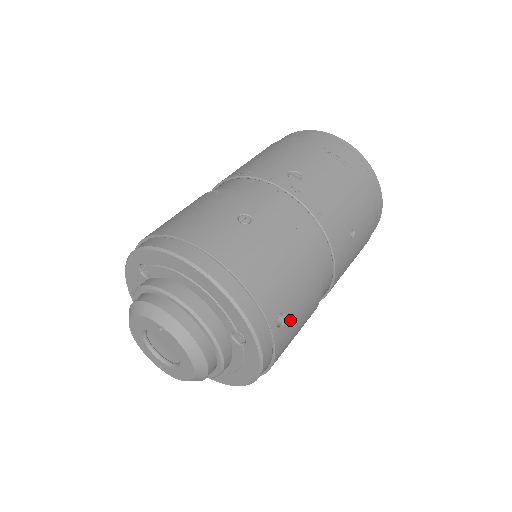
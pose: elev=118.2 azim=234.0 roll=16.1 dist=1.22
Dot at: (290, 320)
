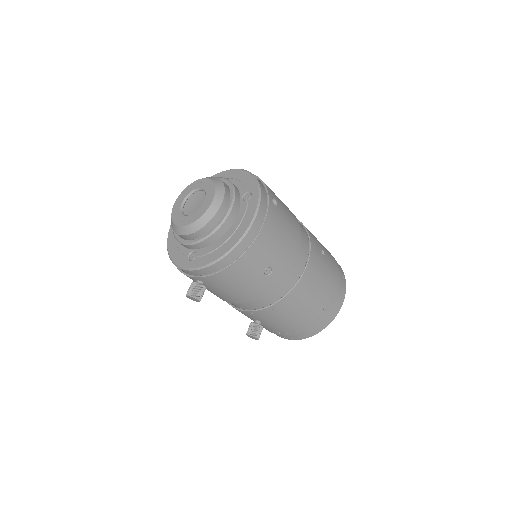
Dot at: (279, 213)
